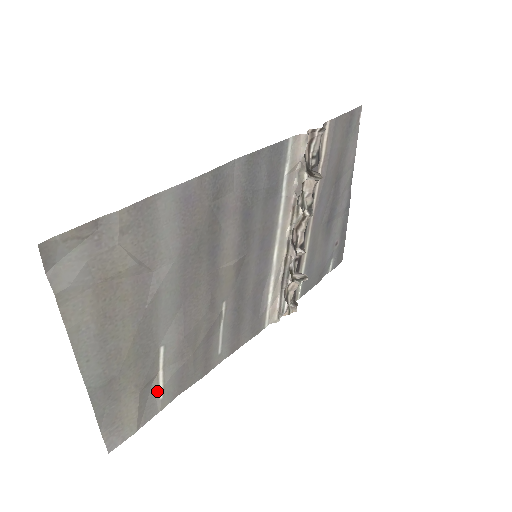
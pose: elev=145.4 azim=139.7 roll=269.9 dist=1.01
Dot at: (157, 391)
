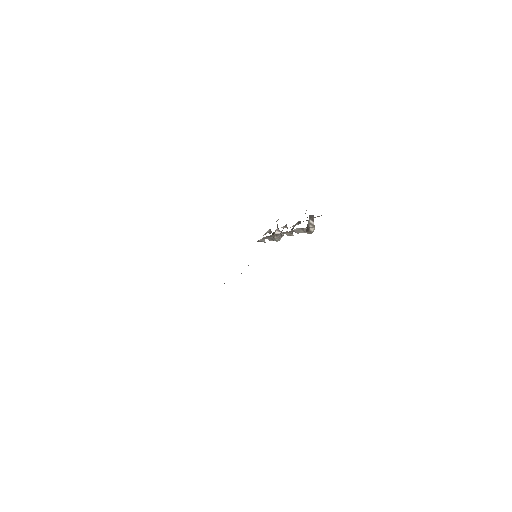
Dot at: occluded
